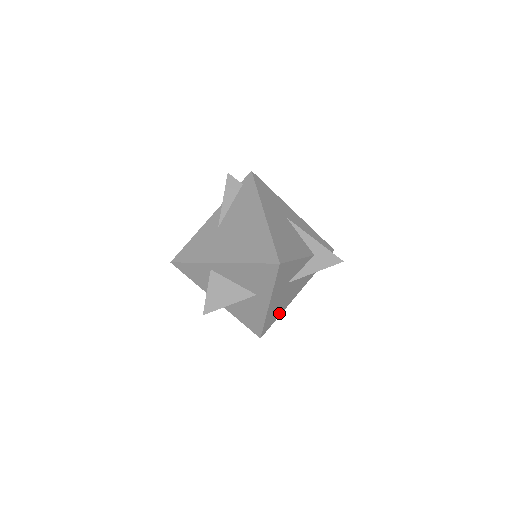
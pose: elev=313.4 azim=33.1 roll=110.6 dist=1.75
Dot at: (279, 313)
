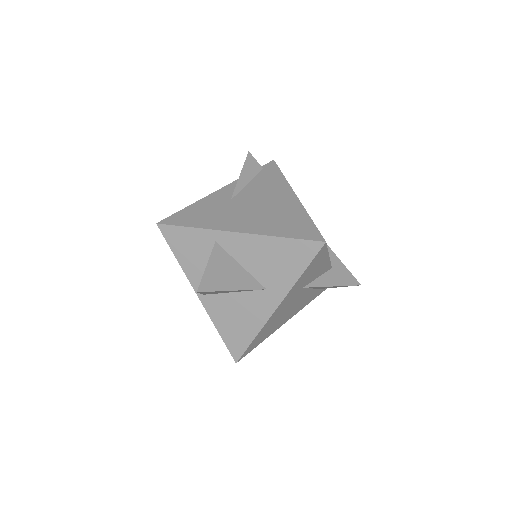
Dot at: (267, 335)
